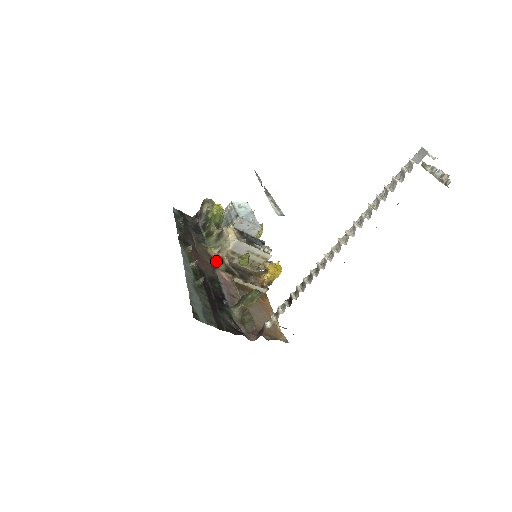
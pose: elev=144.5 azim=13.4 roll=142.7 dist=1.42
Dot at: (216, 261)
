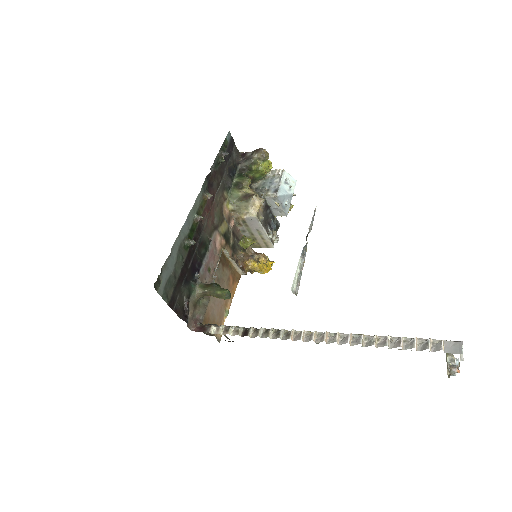
Dot at: (223, 219)
